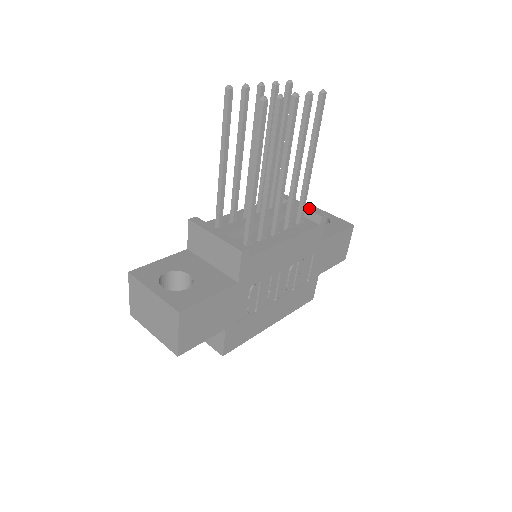
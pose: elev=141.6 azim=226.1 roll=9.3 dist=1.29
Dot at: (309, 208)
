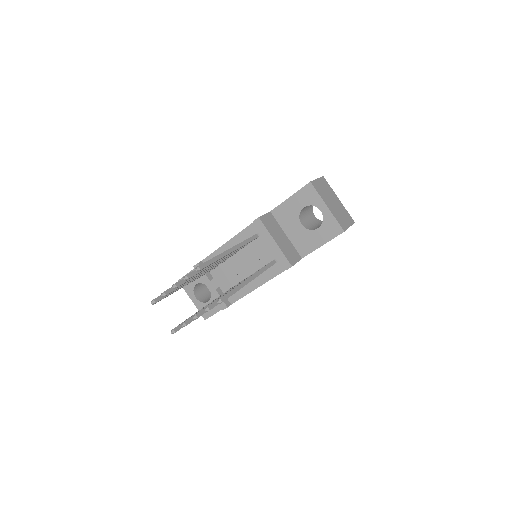
Dot at: (279, 255)
